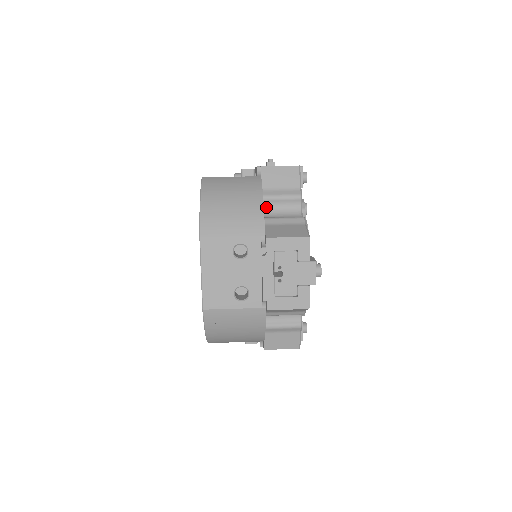
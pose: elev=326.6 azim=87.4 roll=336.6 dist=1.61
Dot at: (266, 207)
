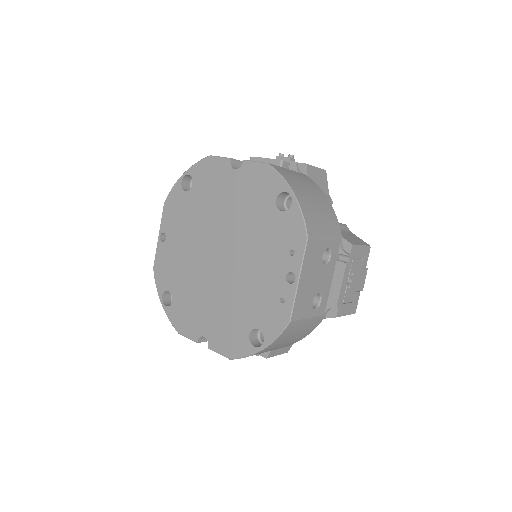
Dot at: occluded
